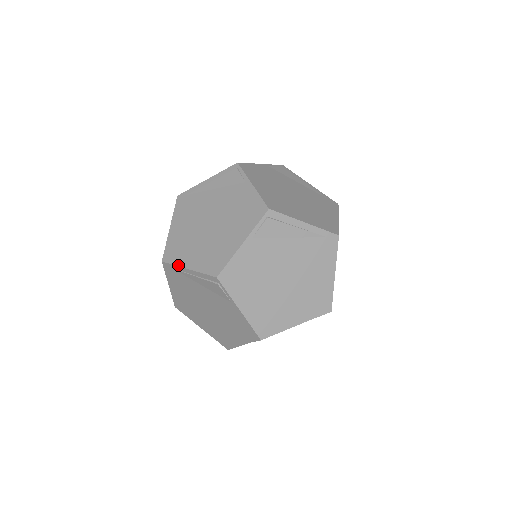
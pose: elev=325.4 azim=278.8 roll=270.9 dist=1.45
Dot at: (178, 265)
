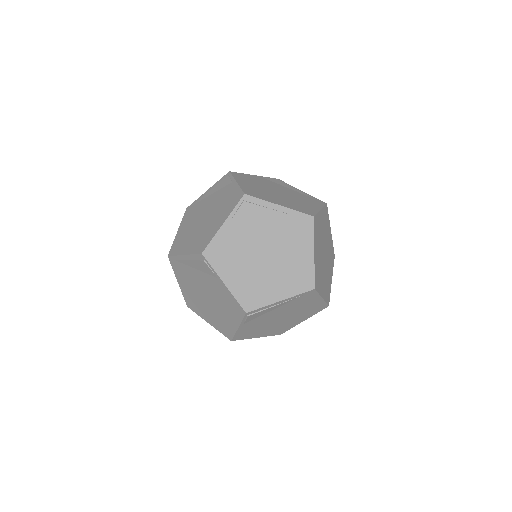
Dot at: (178, 254)
